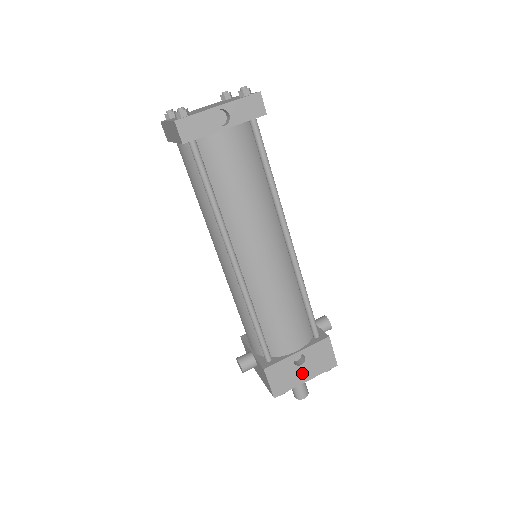
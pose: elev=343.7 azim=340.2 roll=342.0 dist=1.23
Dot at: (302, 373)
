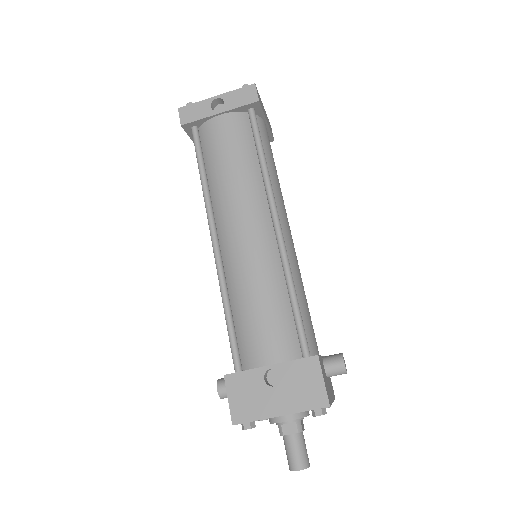
Dot at: (275, 400)
